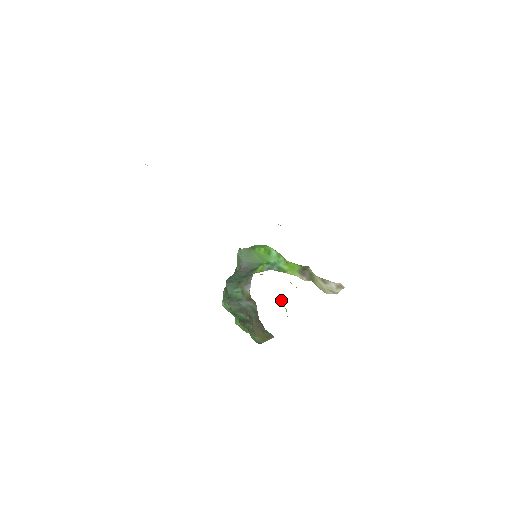
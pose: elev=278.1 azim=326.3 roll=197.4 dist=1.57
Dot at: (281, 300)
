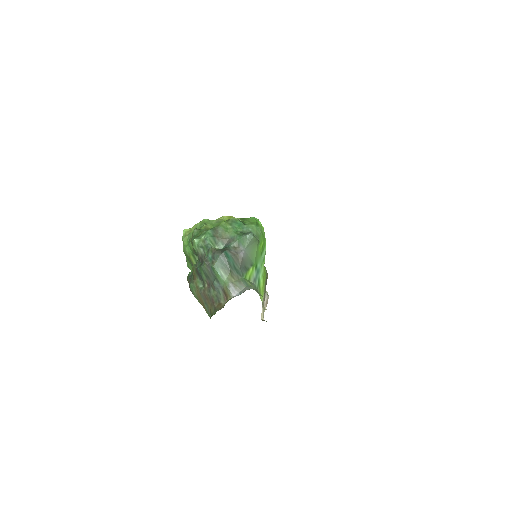
Dot at: occluded
